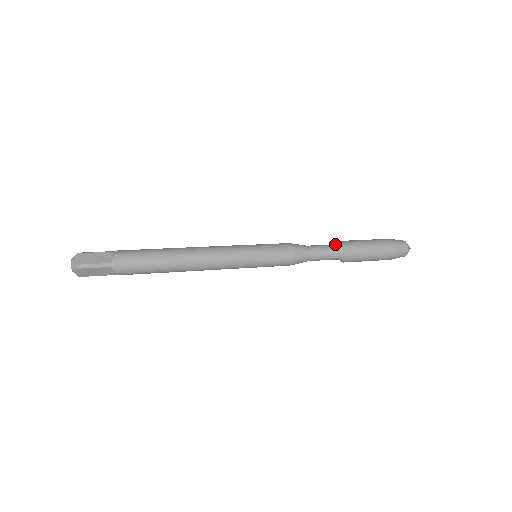
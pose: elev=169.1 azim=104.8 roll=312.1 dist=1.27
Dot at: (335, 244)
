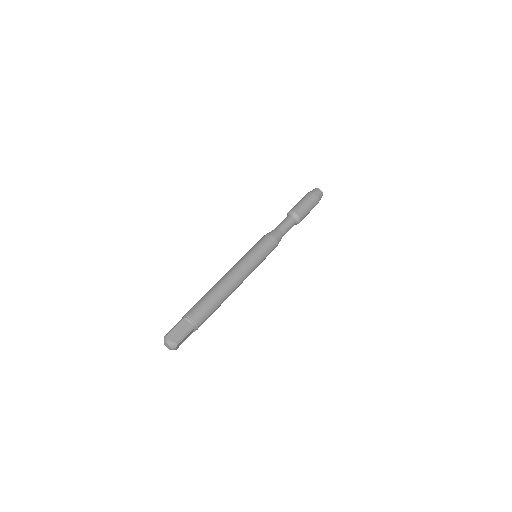
Dot at: (288, 216)
